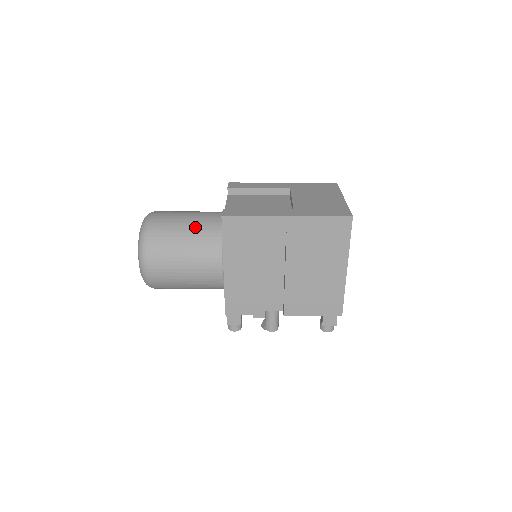
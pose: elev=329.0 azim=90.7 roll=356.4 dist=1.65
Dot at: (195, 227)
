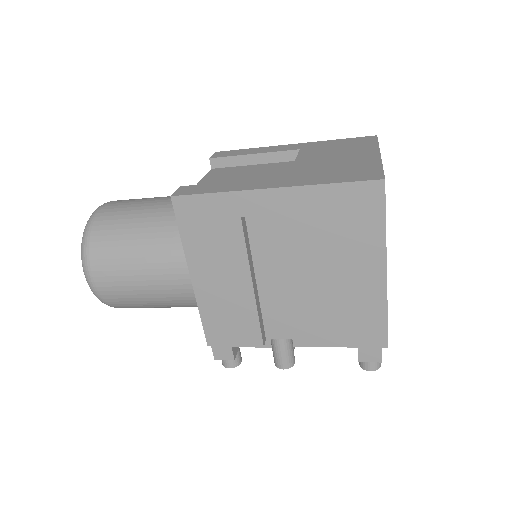
Dot at: (153, 218)
